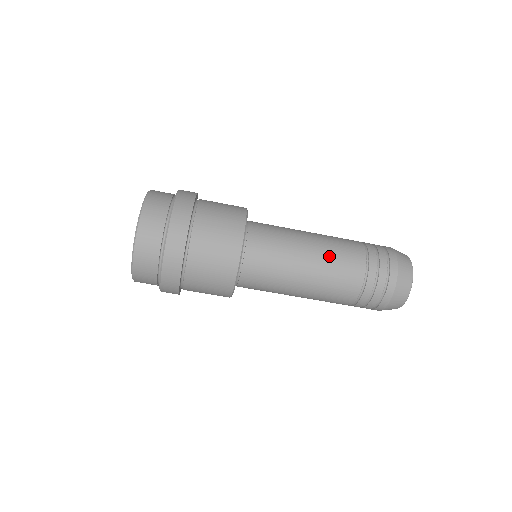
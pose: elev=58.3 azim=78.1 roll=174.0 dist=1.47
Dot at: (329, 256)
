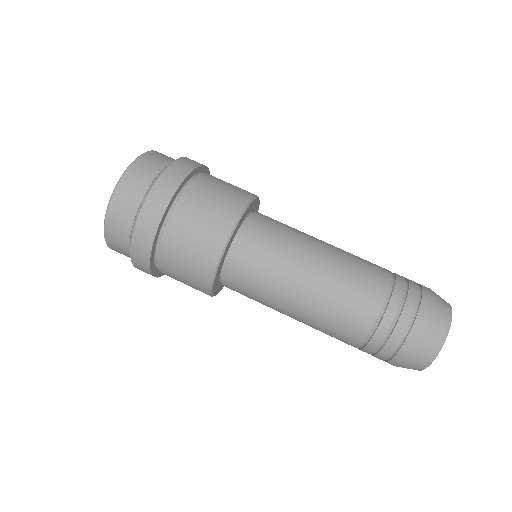
Dot at: (341, 272)
